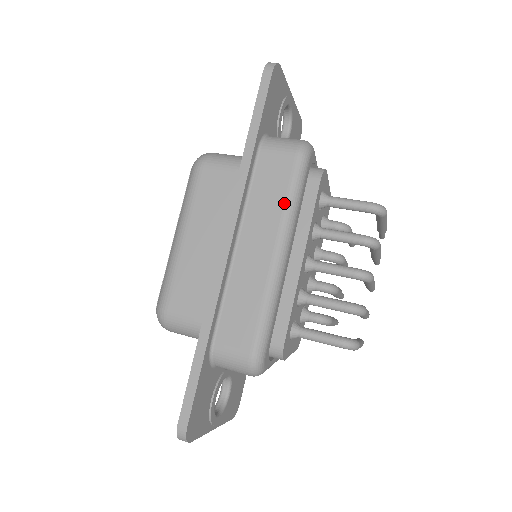
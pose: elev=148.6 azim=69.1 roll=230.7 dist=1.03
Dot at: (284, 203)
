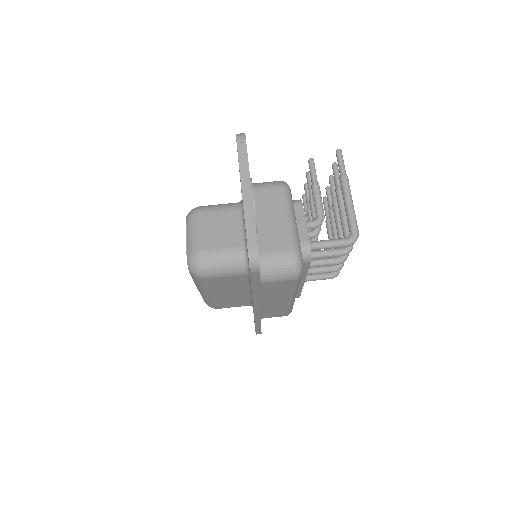
Dot at: (291, 292)
